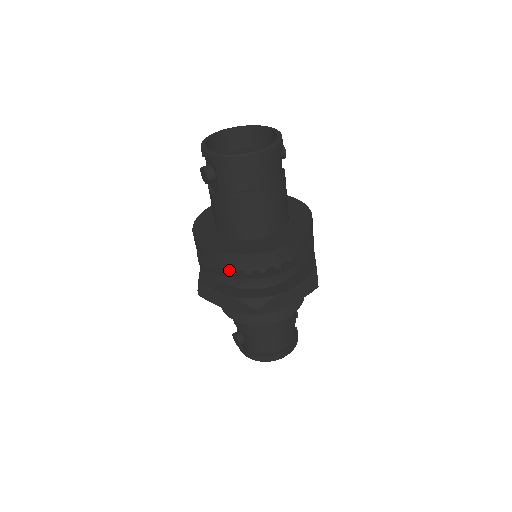
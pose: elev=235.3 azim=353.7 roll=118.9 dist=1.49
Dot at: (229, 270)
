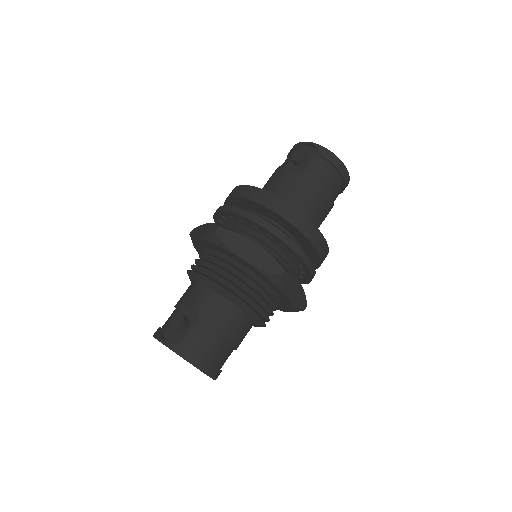
Dot at: occluded
